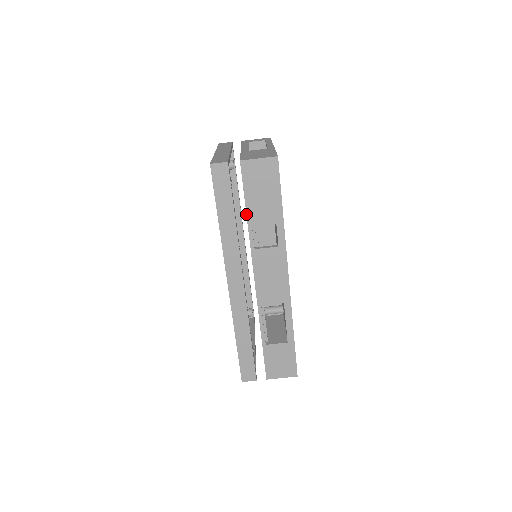
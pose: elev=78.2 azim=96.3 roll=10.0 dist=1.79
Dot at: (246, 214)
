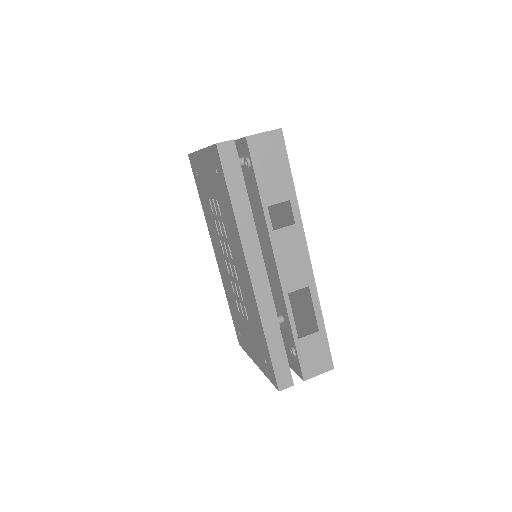
Dot at: (259, 193)
